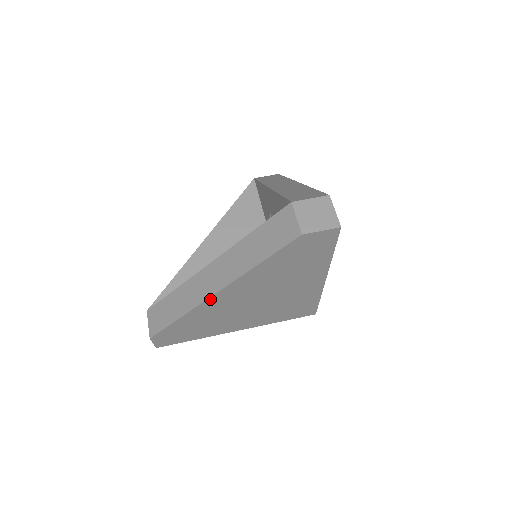
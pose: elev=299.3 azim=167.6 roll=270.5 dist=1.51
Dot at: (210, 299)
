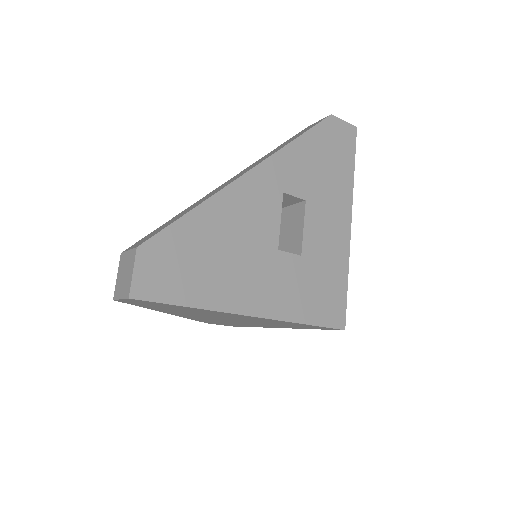
Dot at: occluded
